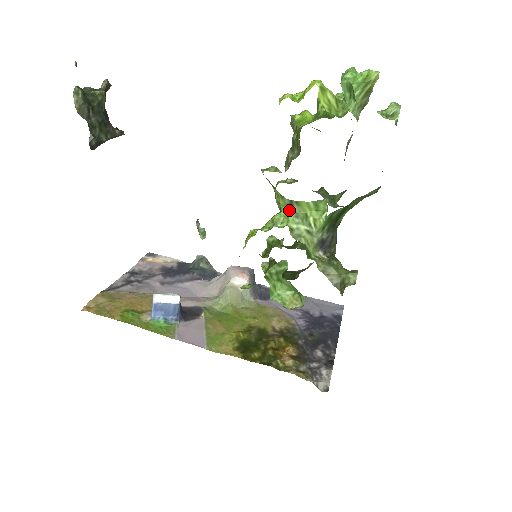
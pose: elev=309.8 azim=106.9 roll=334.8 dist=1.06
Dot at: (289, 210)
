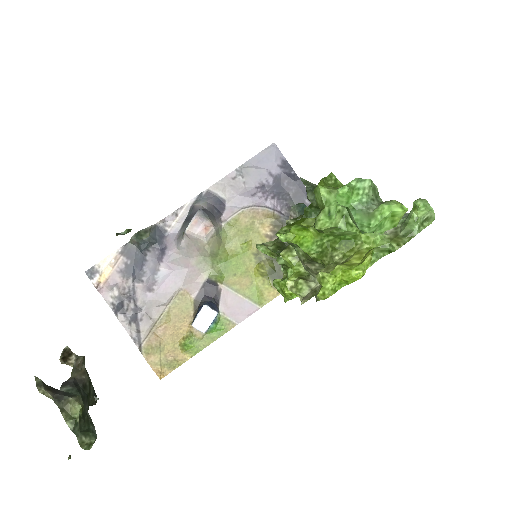
Dot at: occluded
